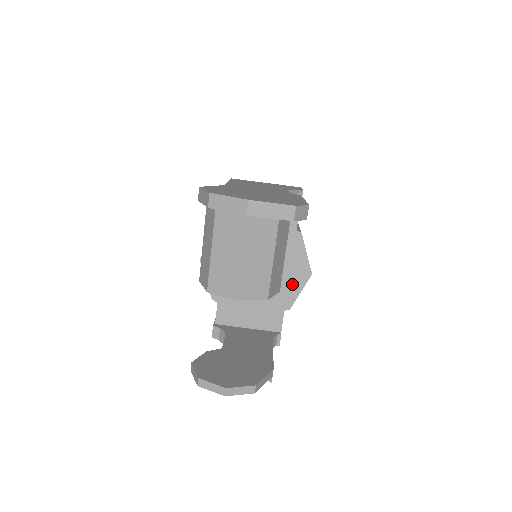
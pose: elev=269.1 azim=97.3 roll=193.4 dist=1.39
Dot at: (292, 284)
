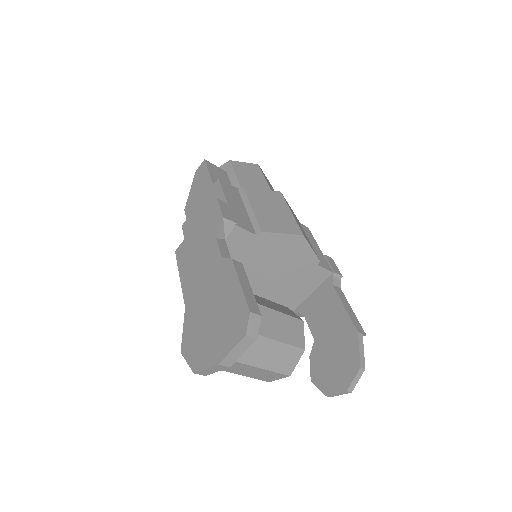
Dot at: (300, 253)
